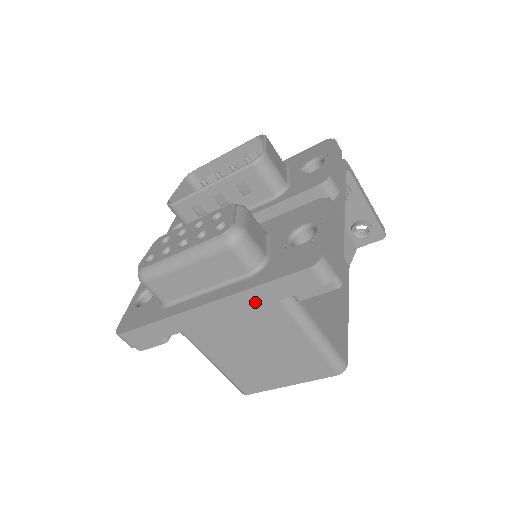
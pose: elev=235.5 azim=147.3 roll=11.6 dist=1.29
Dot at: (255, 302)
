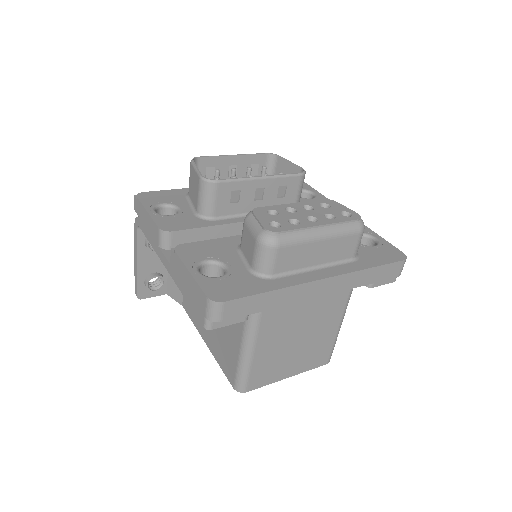
Dot at: (357, 282)
